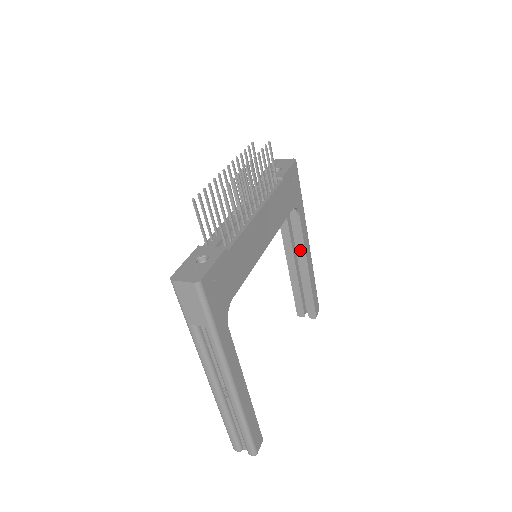
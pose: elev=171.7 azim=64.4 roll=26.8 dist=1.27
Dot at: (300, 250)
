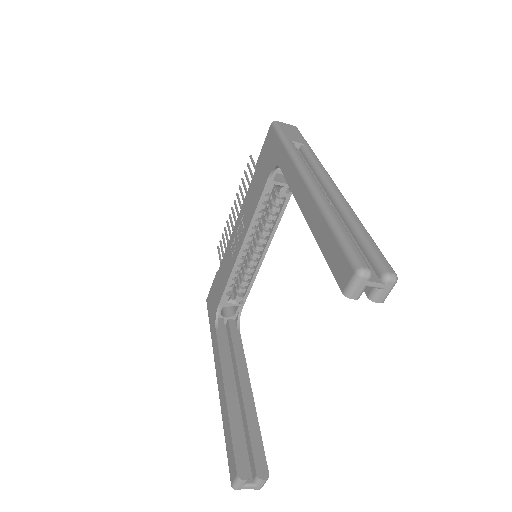
Dot at: (241, 367)
